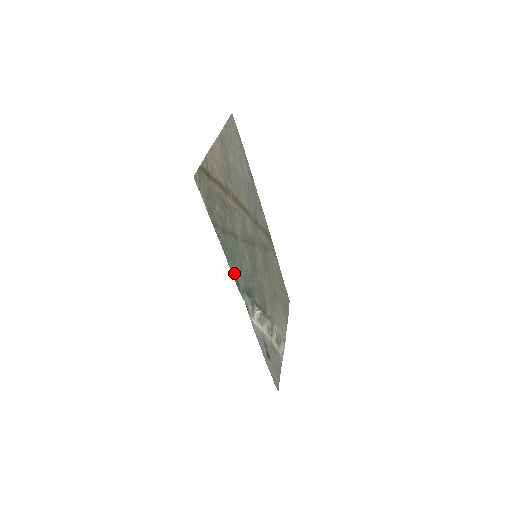
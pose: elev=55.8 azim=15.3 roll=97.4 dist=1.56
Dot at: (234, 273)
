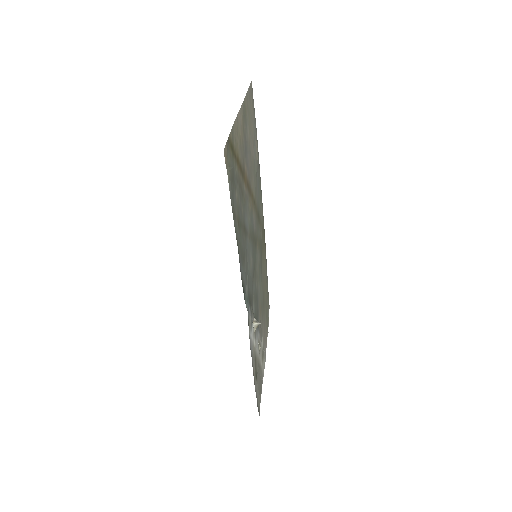
Dot at: (242, 277)
